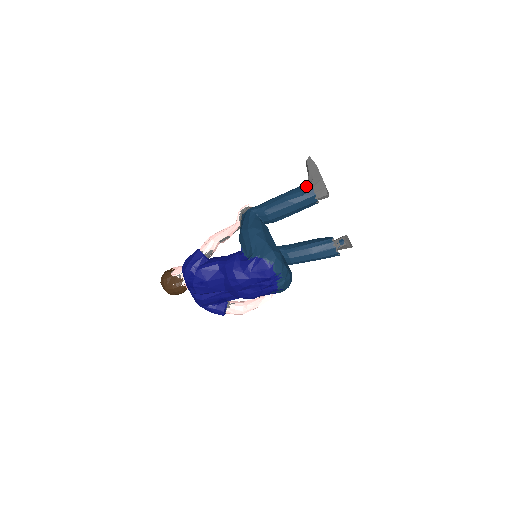
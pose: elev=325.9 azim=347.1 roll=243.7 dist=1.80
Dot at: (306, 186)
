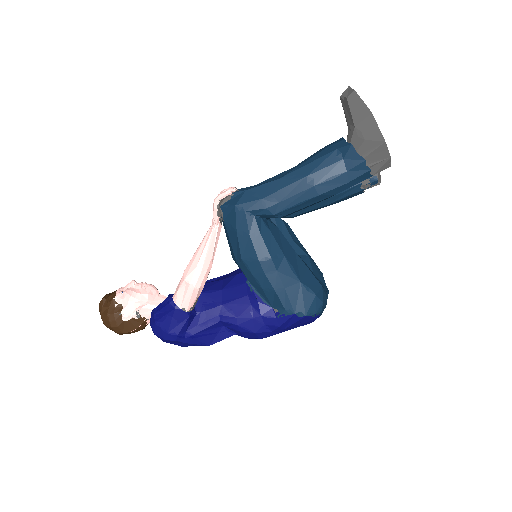
Dot at: (354, 162)
